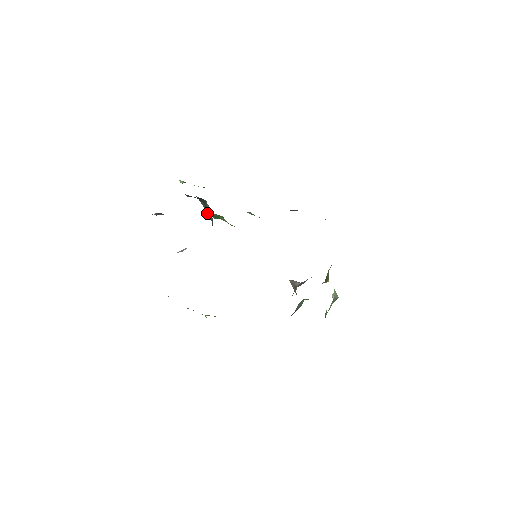
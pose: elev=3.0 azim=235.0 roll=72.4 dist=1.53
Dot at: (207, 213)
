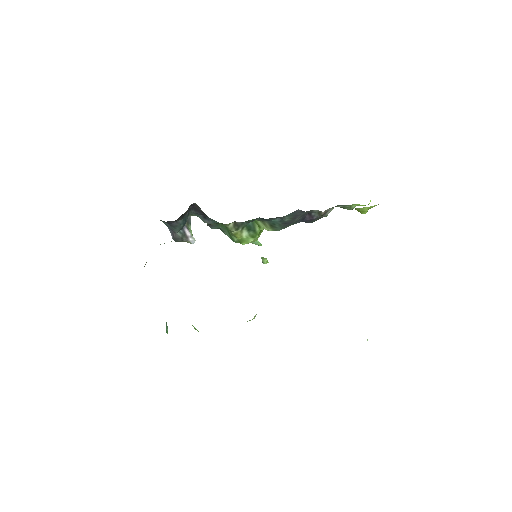
Dot at: occluded
